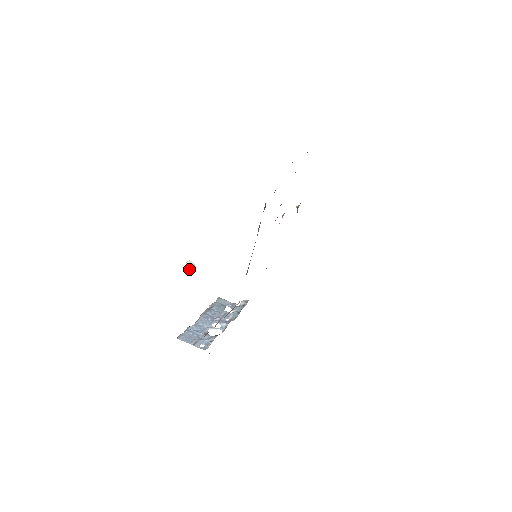
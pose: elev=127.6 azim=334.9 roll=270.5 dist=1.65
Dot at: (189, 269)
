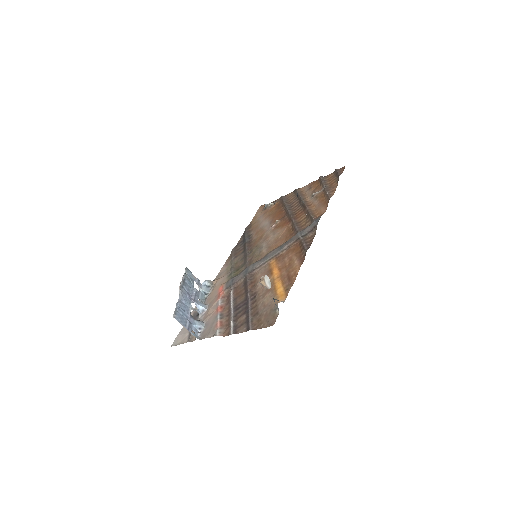
Dot at: (267, 286)
